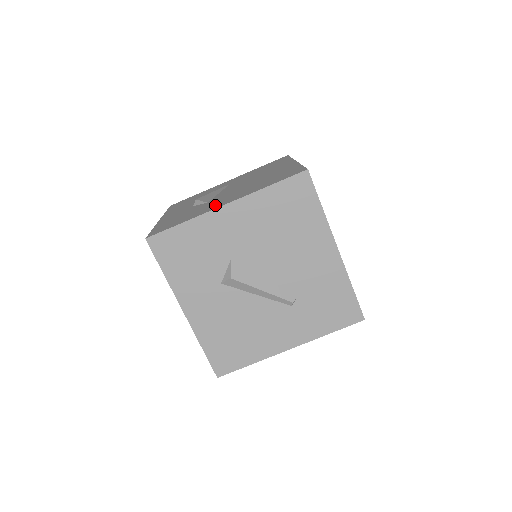
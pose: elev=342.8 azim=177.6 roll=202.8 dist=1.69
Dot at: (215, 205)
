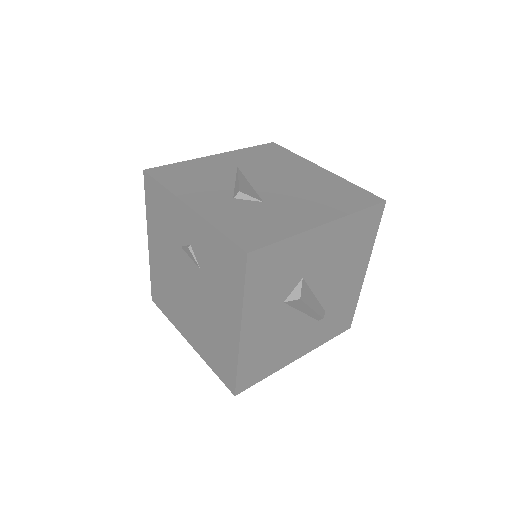
Dot at: (302, 217)
